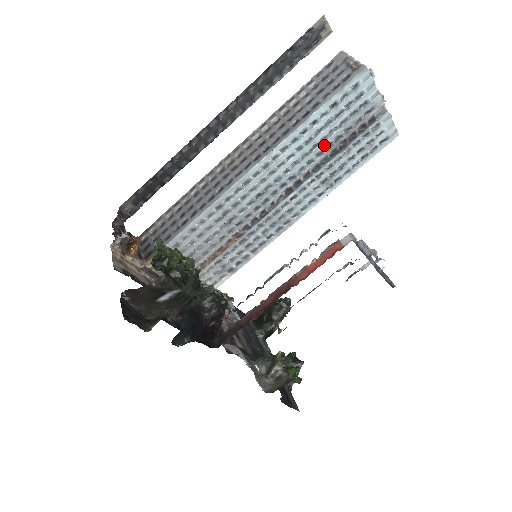
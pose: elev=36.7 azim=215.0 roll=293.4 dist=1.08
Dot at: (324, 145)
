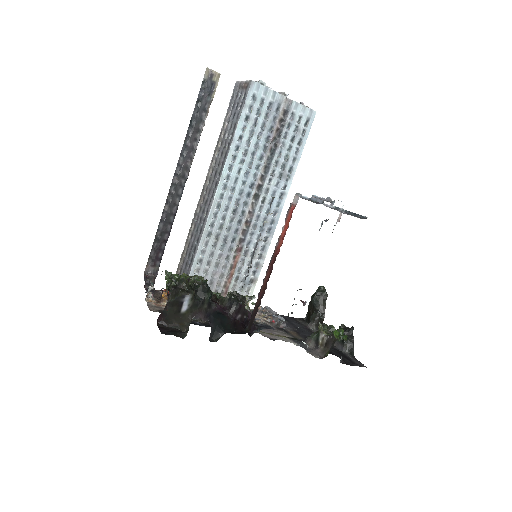
Dot at: (260, 150)
